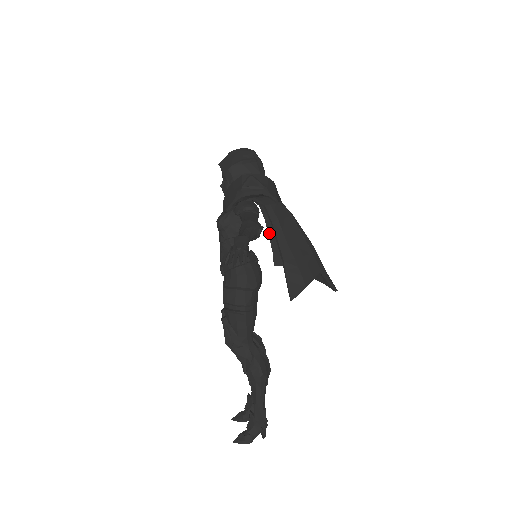
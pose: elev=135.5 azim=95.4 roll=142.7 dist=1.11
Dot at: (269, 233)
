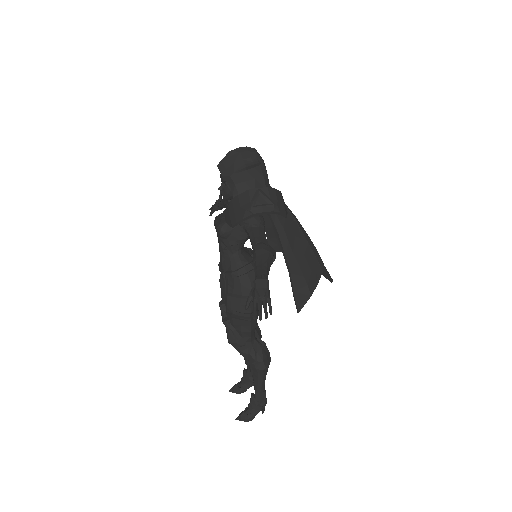
Dot at: (265, 223)
